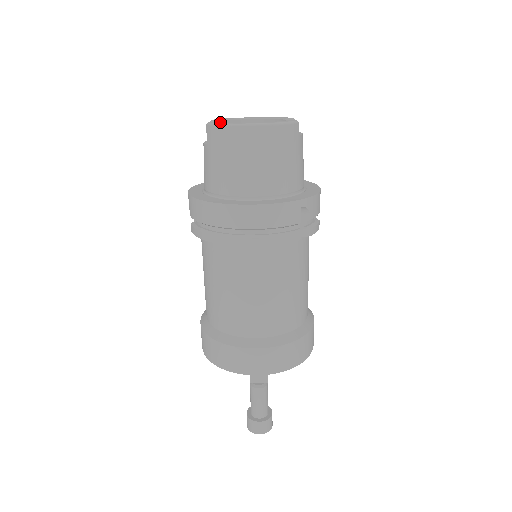
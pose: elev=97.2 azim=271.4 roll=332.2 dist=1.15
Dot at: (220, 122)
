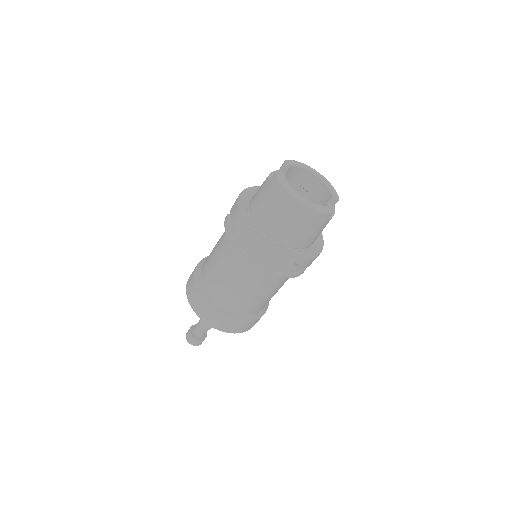
Dot at: (285, 178)
